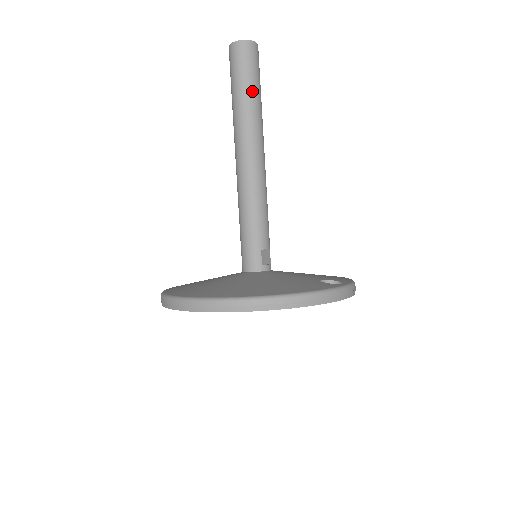
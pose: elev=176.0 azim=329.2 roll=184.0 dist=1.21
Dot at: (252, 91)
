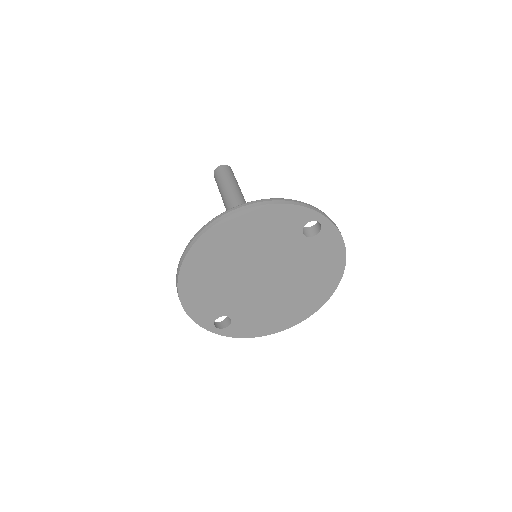
Dot at: (230, 180)
